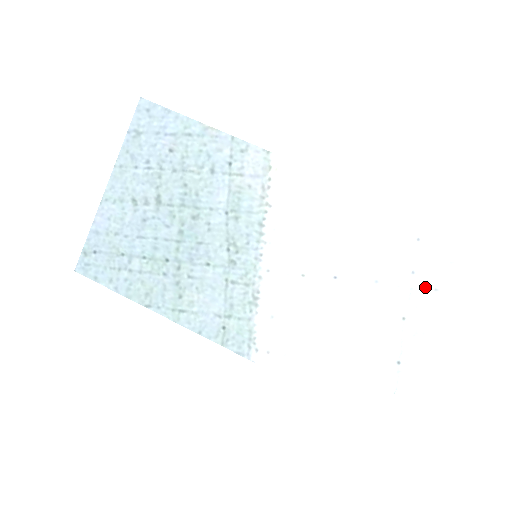
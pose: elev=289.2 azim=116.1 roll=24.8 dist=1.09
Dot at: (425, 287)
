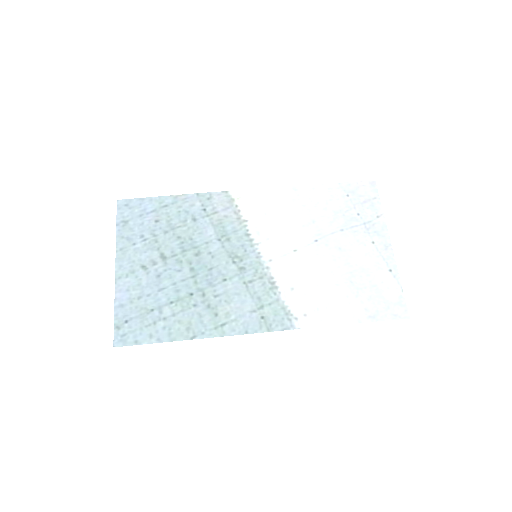
Dot at: (371, 219)
